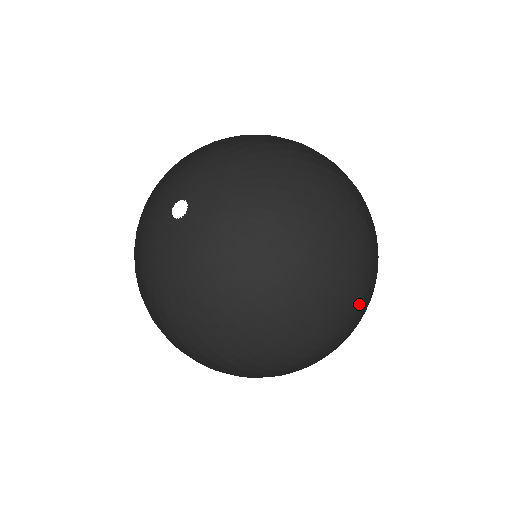
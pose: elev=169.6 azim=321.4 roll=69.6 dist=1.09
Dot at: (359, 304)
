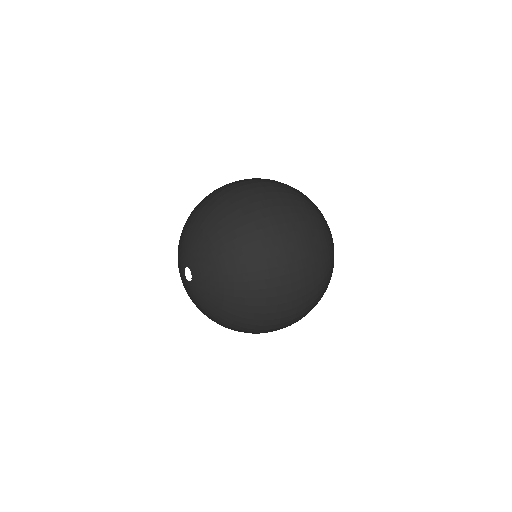
Dot at: (316, 221)
